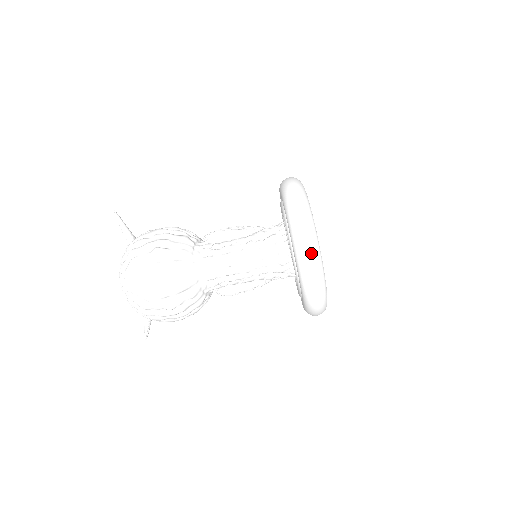
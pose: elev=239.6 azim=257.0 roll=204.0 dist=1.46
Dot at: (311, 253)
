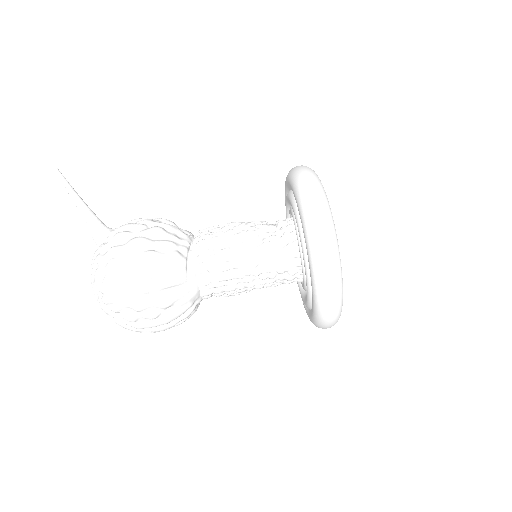
Dot at: (334, 306)
